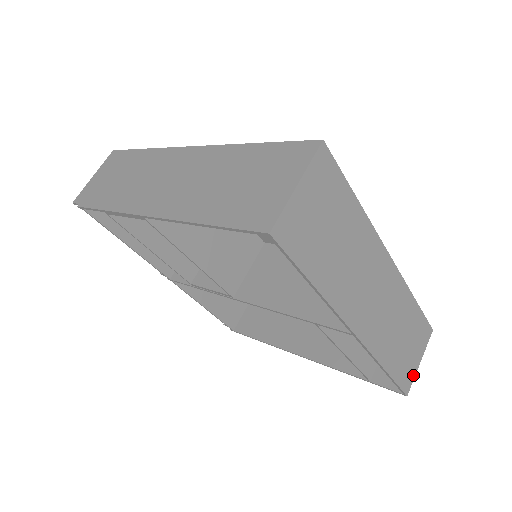
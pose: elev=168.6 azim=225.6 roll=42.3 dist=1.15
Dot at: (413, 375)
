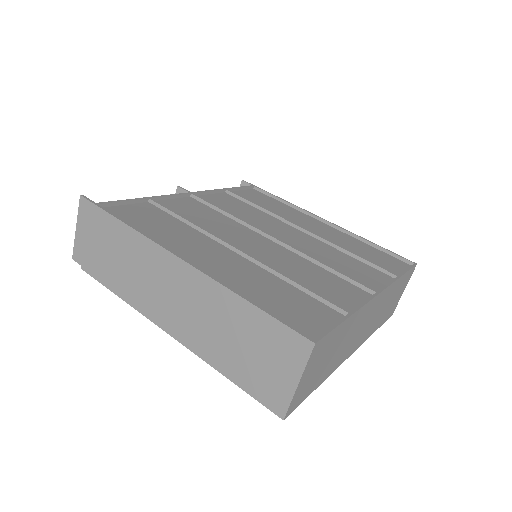
Dot at: occluded
